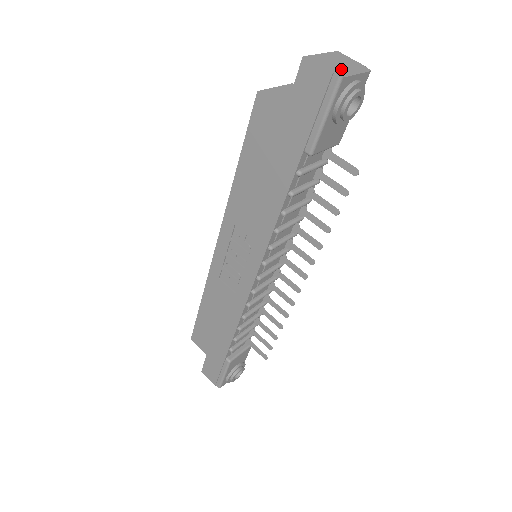
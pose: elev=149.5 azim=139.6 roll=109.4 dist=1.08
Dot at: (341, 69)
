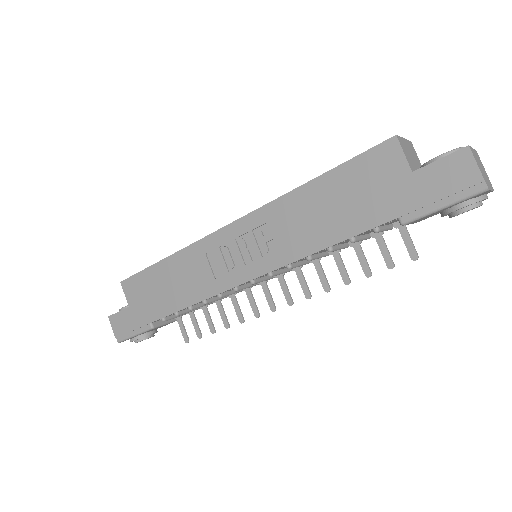
Dot at: (486, 178)
